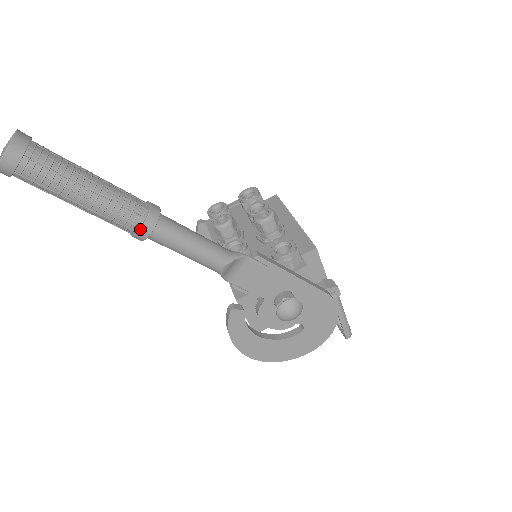
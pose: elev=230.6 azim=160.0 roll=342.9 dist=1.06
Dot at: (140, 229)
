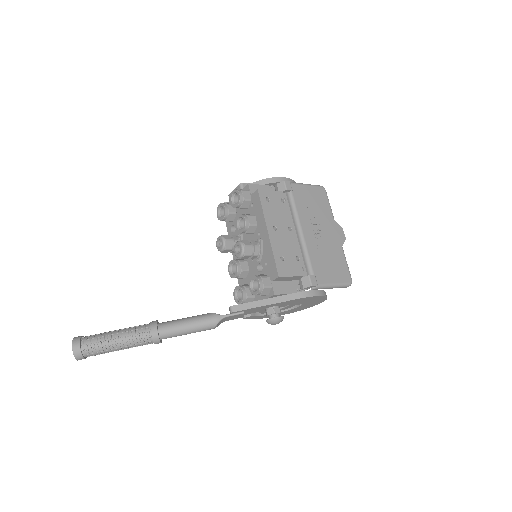
Dot at: occluded
